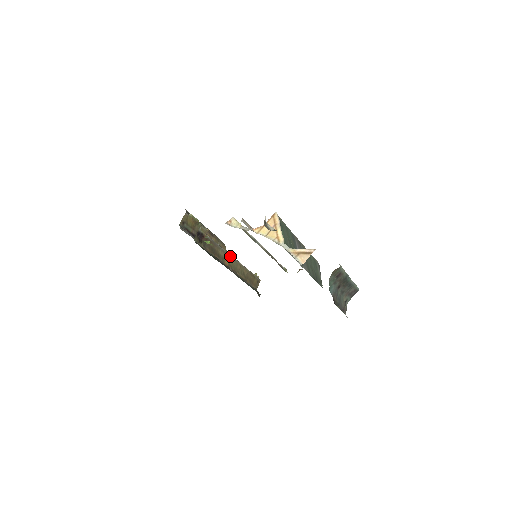
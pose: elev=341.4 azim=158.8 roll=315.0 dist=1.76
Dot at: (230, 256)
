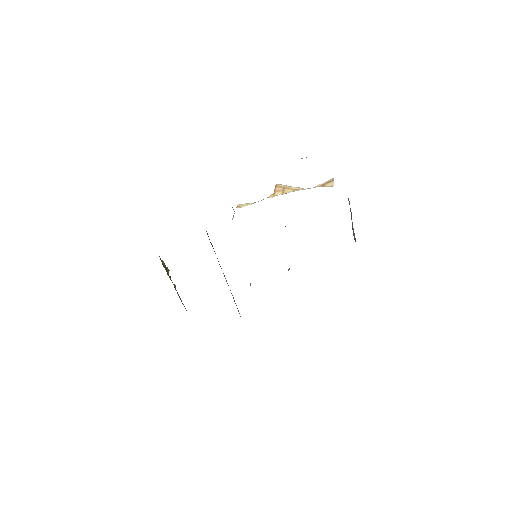
Dot at: occluded
